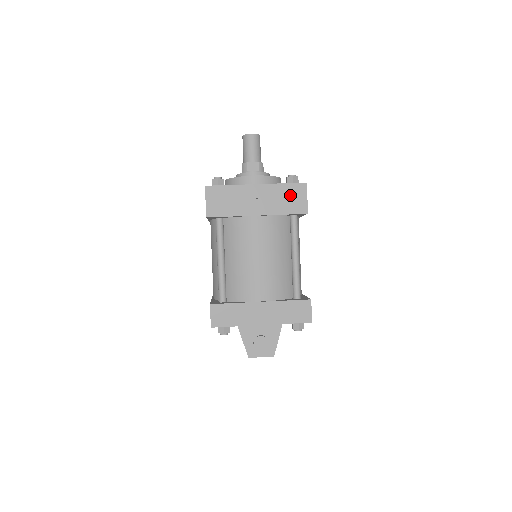
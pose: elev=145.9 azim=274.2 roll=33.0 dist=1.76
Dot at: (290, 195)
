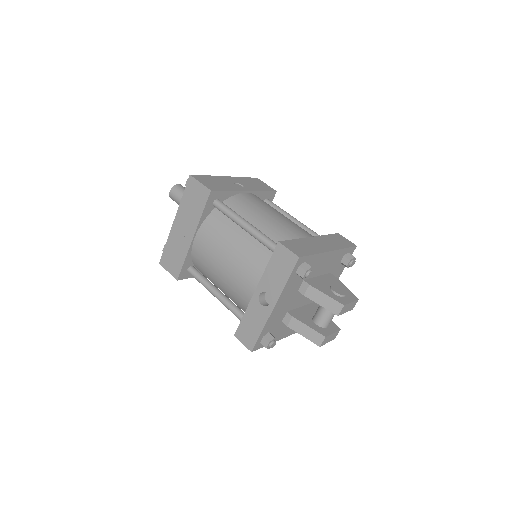
Dot at: (255, 182)
